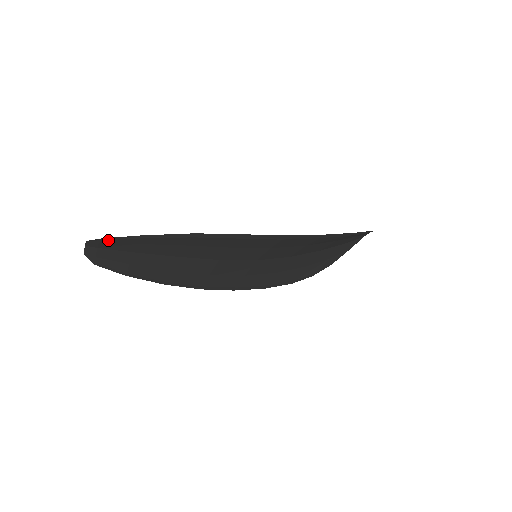
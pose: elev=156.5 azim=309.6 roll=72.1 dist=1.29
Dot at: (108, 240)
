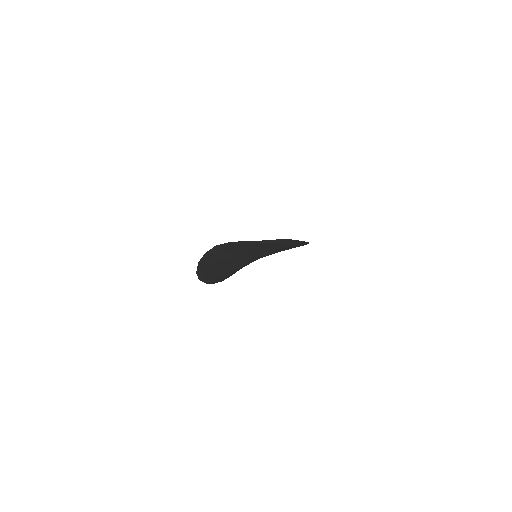
Dot at: (245, 243)
